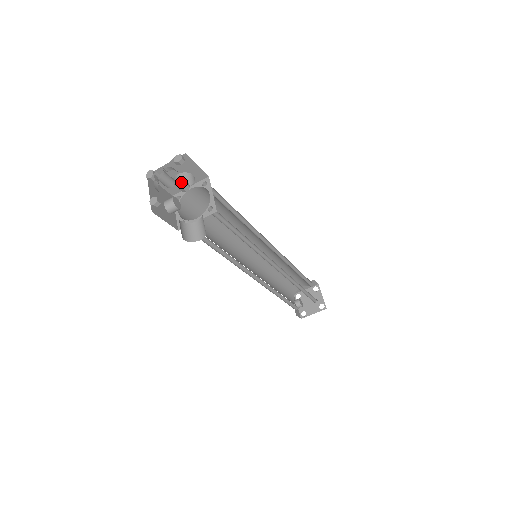
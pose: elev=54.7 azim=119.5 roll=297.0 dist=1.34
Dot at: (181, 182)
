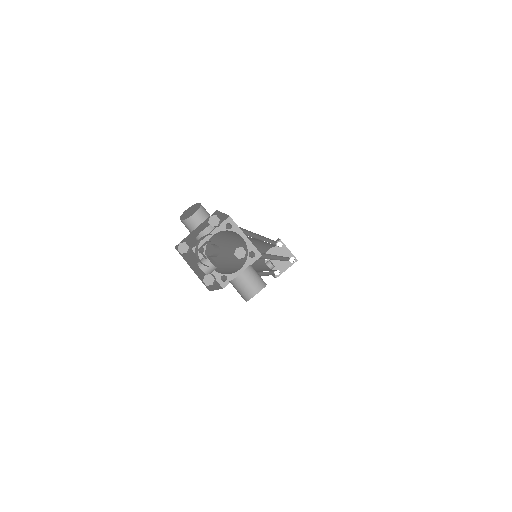
Dot at: (236, 250)
